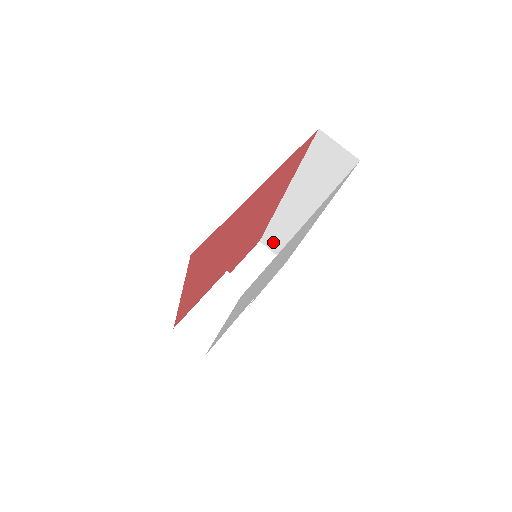
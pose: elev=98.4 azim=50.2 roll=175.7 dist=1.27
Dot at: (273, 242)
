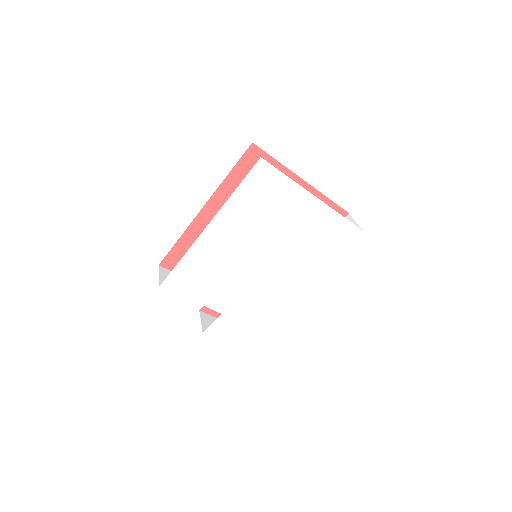
Dot at: occluded
